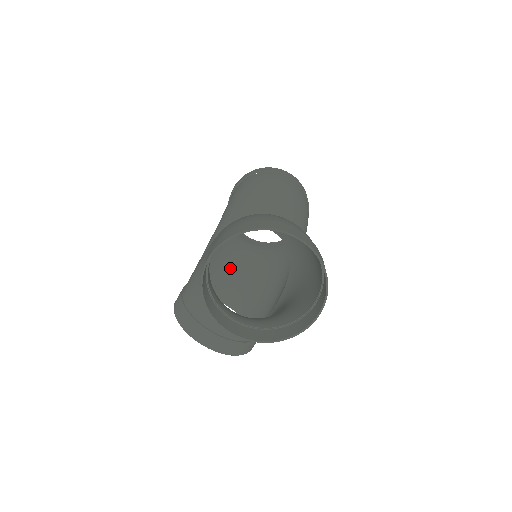
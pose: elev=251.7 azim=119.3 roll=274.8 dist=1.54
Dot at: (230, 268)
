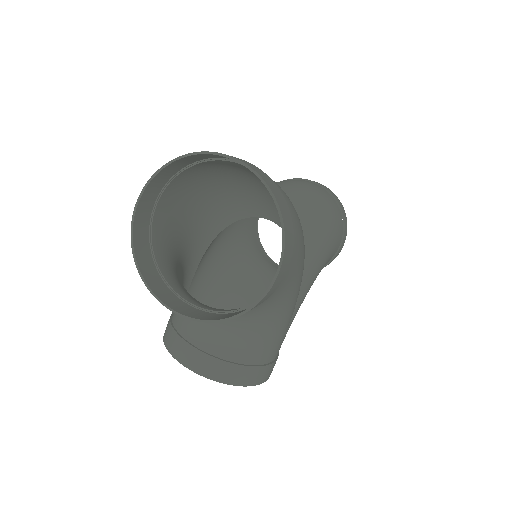
Dot at: (247, 292)
